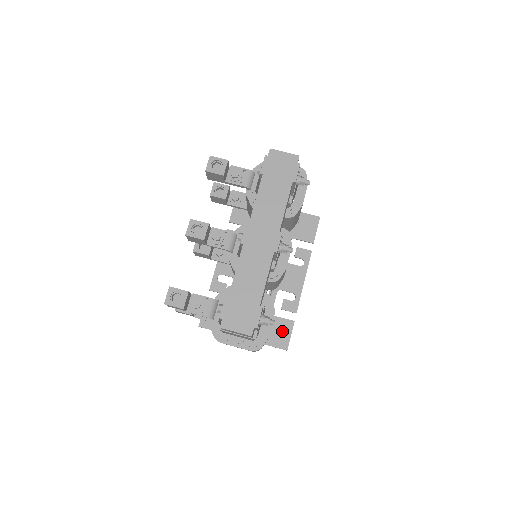
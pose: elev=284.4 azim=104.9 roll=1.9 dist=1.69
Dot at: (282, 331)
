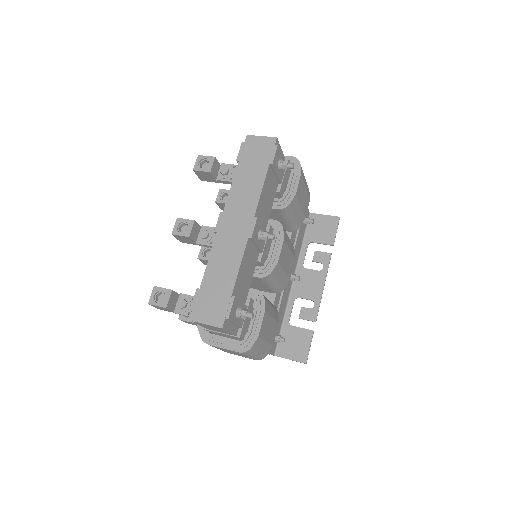
Dot at: (300, 342)
